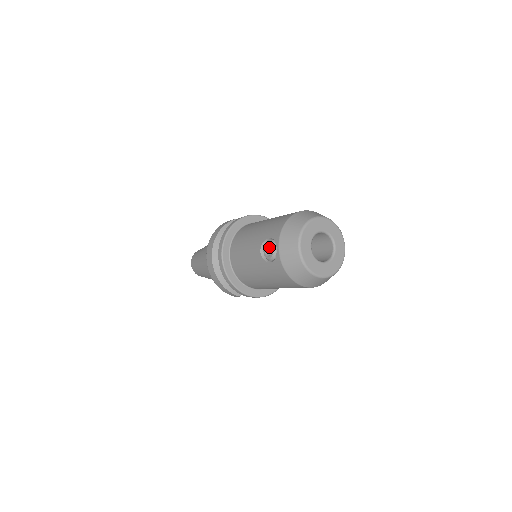
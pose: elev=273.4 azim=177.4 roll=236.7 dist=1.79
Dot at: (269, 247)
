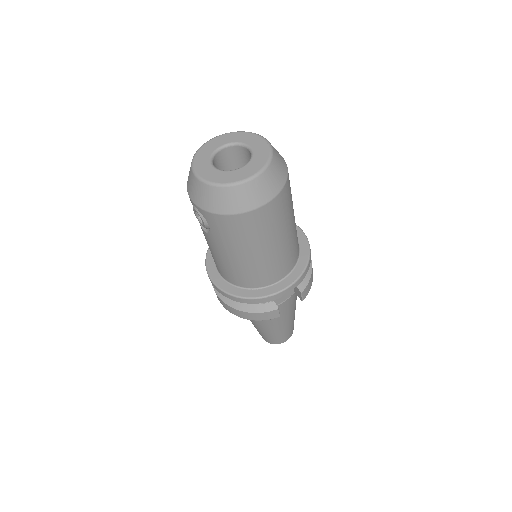
Dot at: occluded
